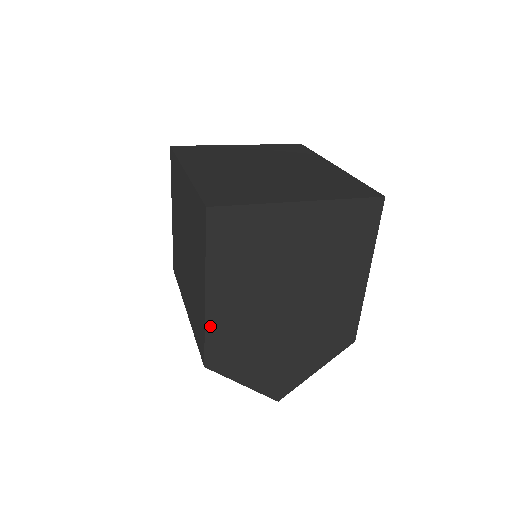
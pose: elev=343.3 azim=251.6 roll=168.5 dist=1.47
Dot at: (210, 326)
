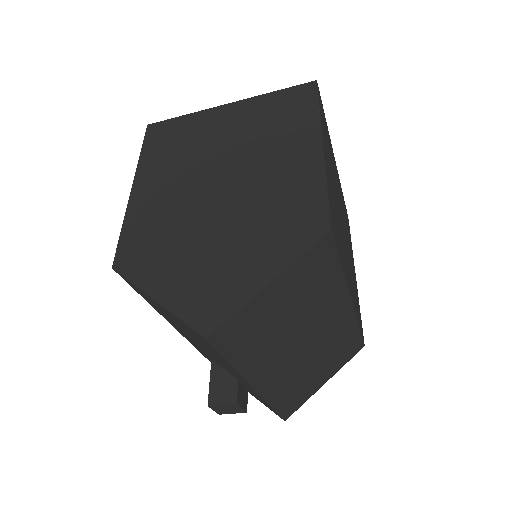
Dot at: (130, 218)
